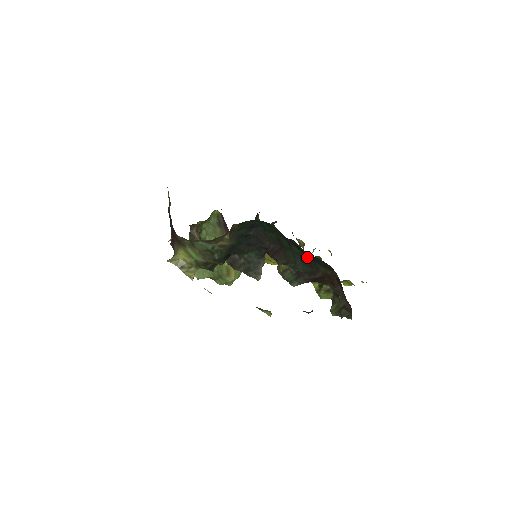
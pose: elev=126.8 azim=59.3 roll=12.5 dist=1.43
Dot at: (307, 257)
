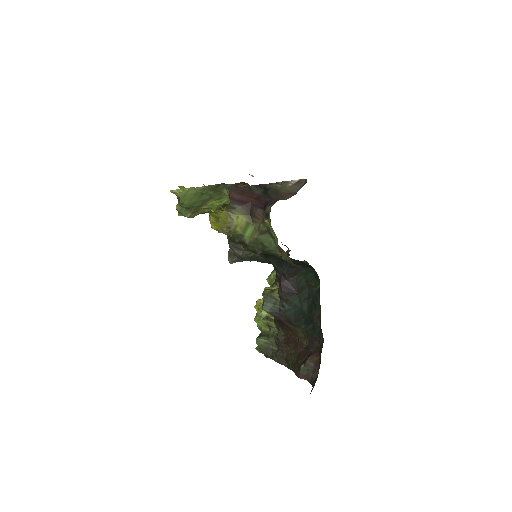
Dot at: (305, 317)
